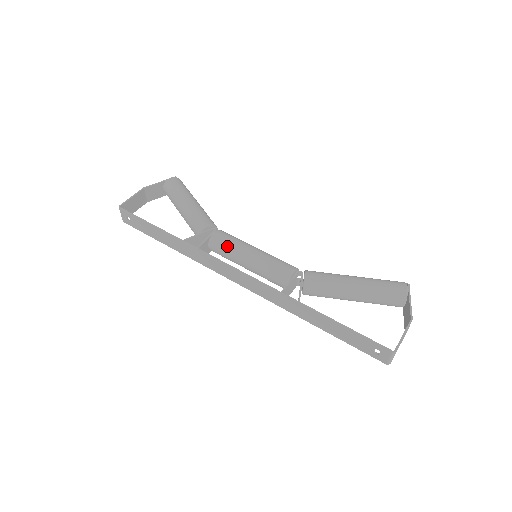
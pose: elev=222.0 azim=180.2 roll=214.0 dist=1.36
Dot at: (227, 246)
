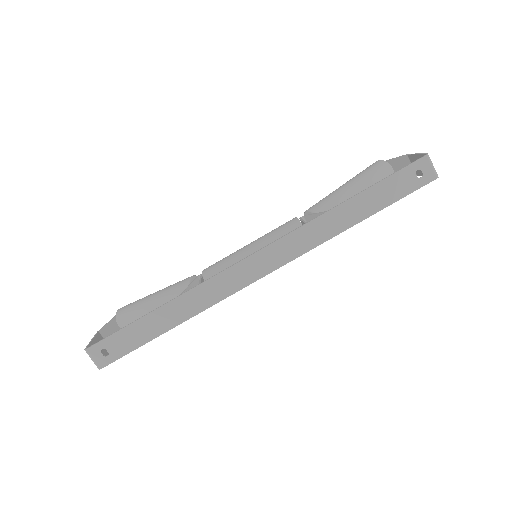
Dot at: (224, 263)
